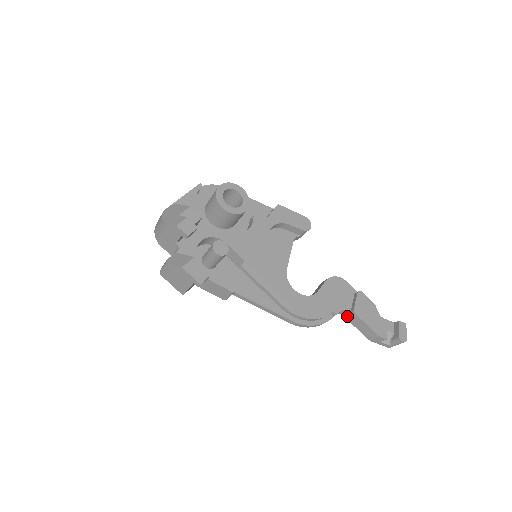
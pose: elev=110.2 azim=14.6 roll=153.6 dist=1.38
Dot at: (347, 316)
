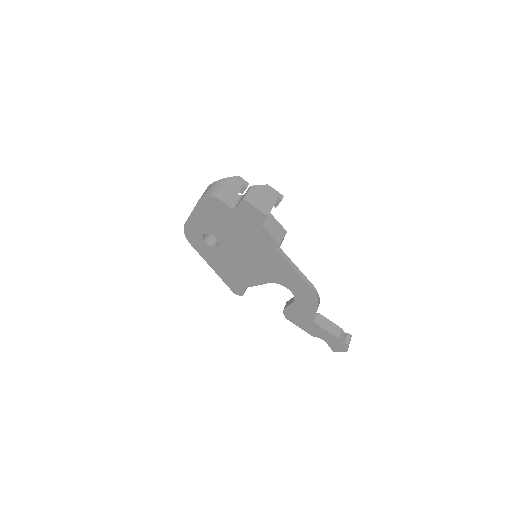
Dot at: (317, 321)
